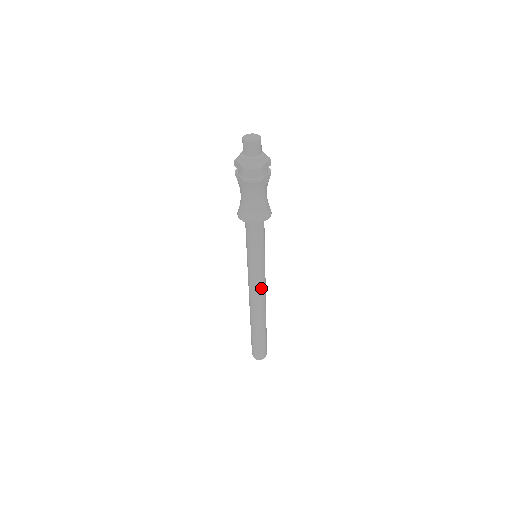
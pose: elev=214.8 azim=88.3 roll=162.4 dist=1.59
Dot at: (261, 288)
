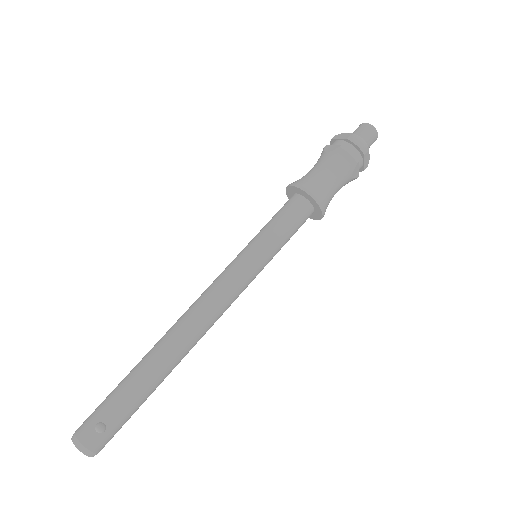
Dot at: (225, 301)
